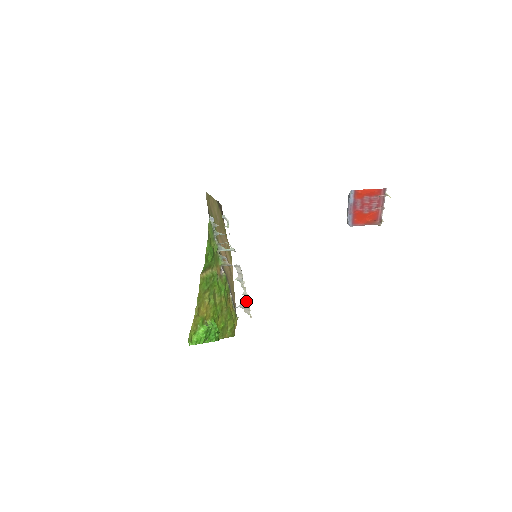
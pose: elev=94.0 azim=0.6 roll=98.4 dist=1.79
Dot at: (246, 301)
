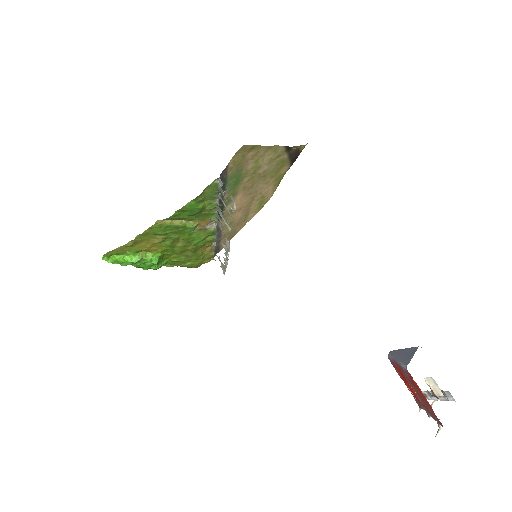
Dot at: (225, 264)
